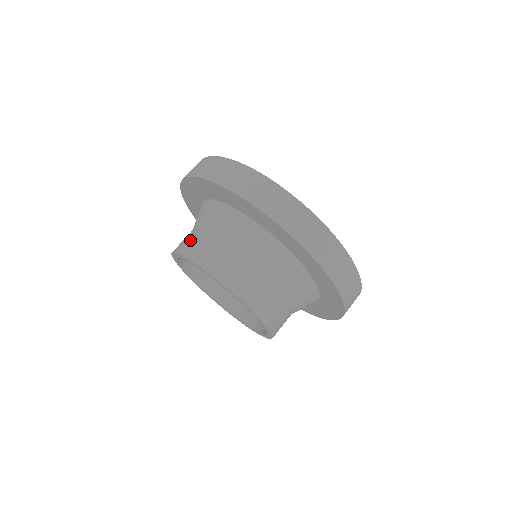
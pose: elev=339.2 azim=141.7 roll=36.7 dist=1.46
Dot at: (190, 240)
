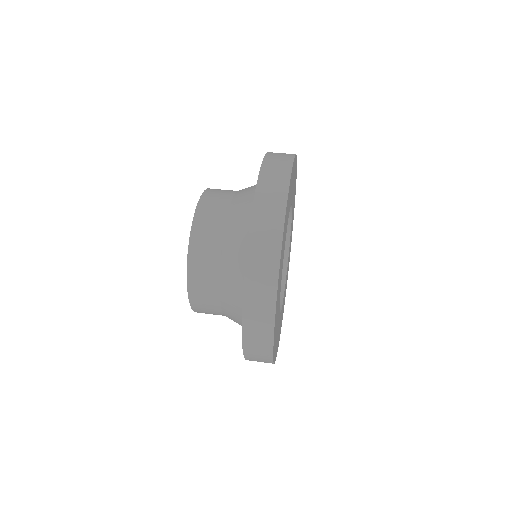
Dot at: occluded
